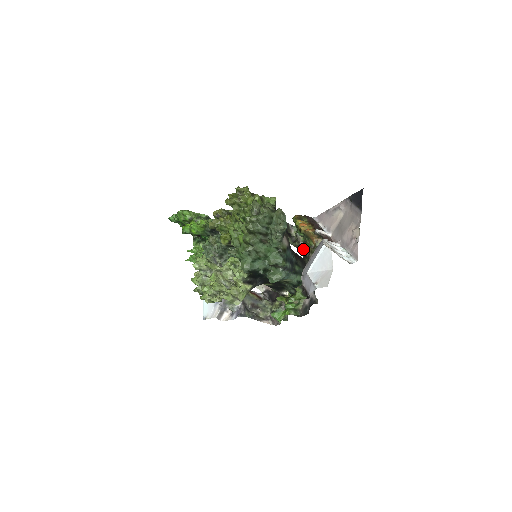
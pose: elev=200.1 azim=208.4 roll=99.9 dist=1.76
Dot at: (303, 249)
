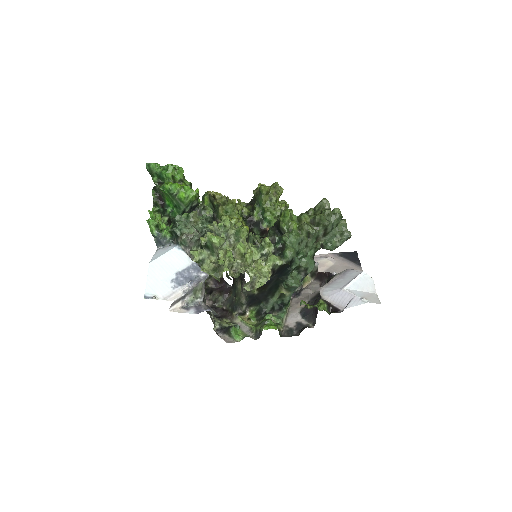
Dot at: occluded
